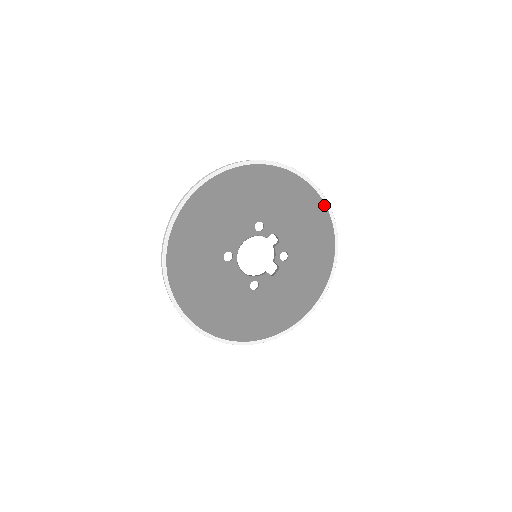
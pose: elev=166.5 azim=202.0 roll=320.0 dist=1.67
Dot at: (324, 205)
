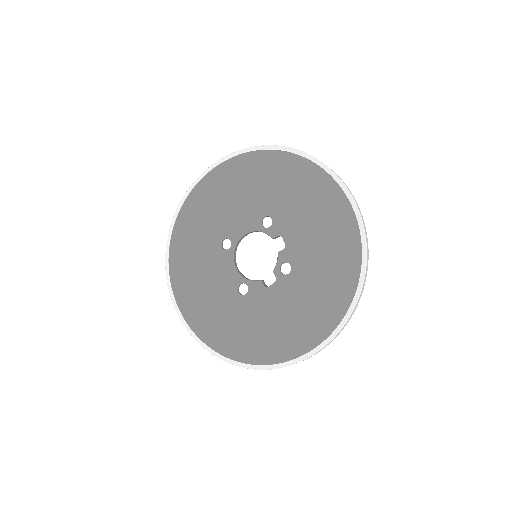
Dot at: (356, 221)
